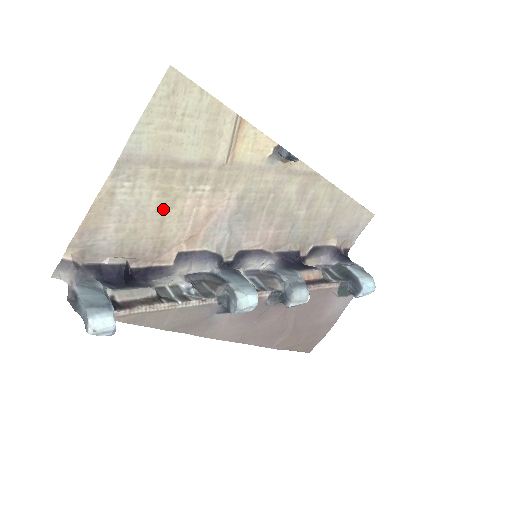
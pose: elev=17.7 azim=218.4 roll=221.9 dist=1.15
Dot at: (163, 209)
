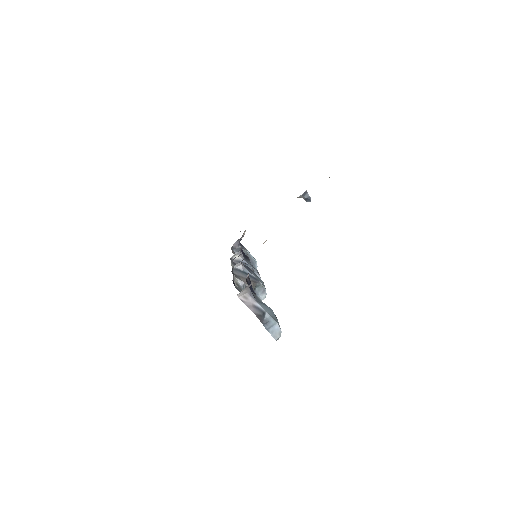
Dot at: occluded
